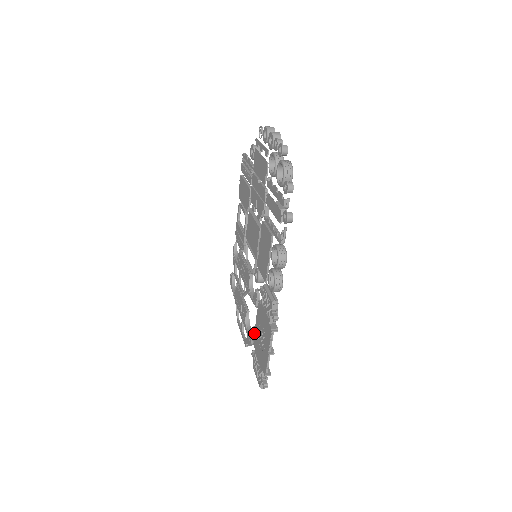
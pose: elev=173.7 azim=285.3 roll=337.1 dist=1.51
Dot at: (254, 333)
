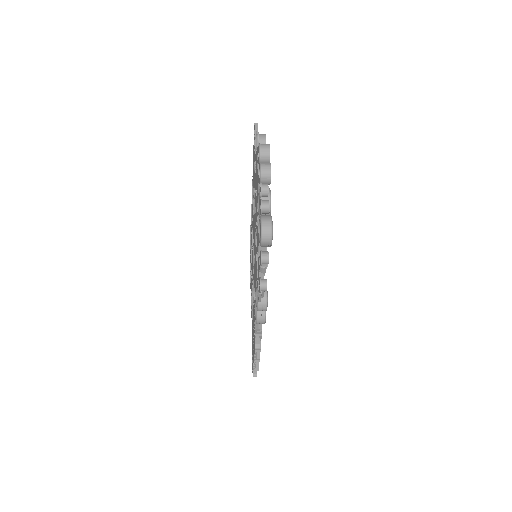
Dot at: (252, 320)
